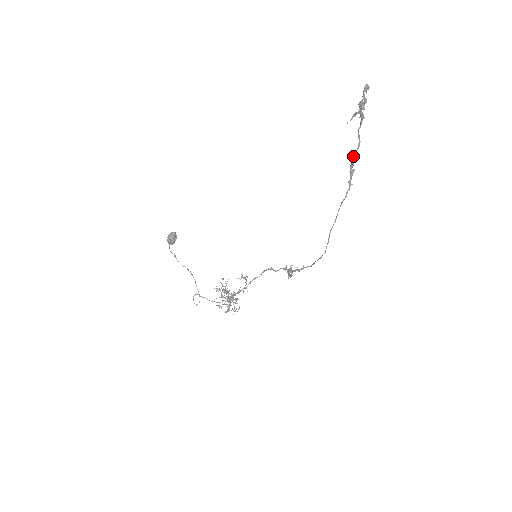
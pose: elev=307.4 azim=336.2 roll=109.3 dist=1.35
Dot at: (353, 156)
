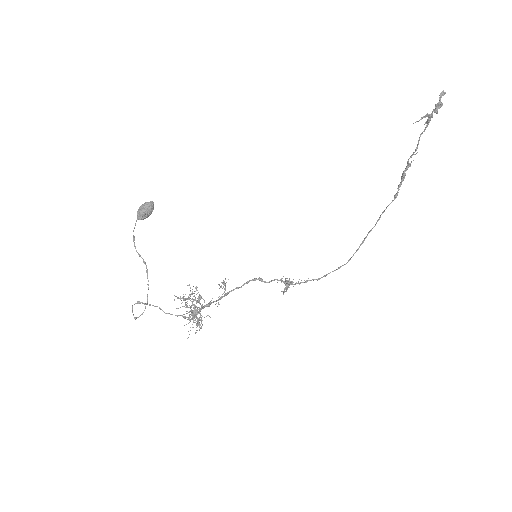
Dot at: occluded
